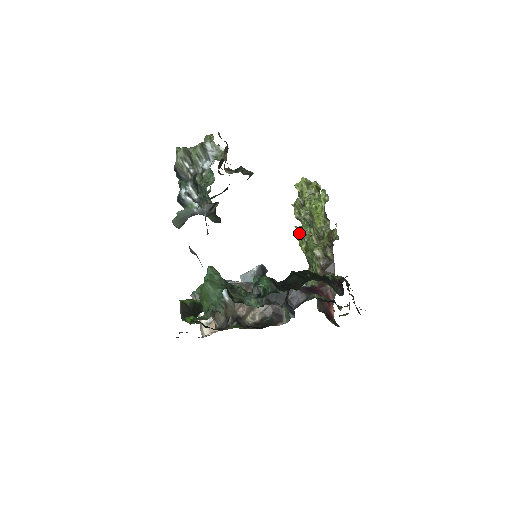
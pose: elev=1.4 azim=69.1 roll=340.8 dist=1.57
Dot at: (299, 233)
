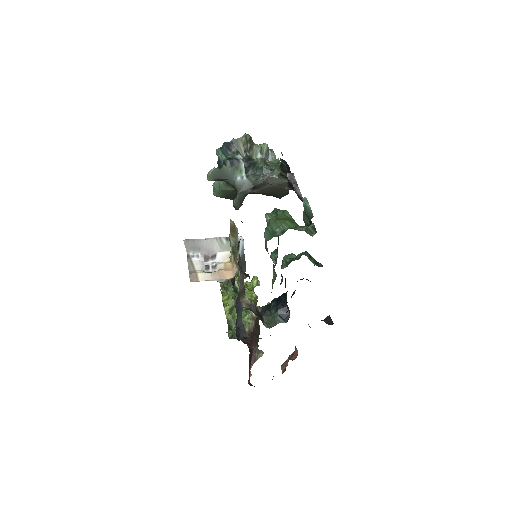
Dot at: (227, 295)
